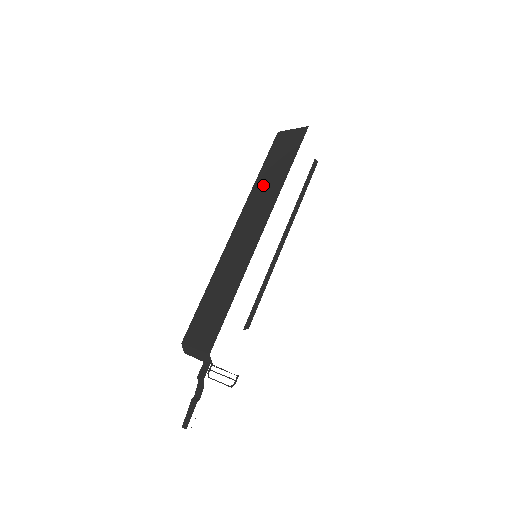
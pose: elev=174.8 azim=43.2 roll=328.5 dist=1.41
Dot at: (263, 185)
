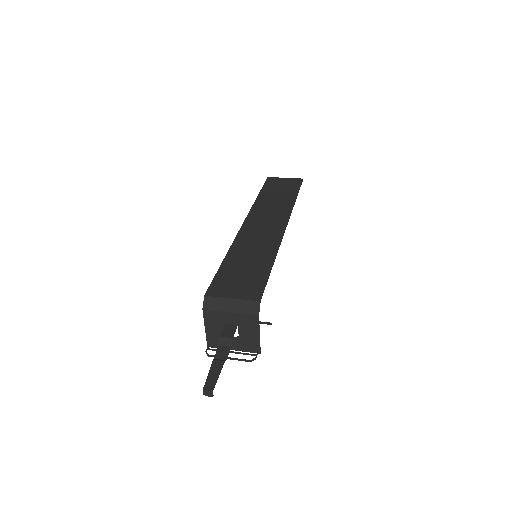
Dot at: (269, 201)
